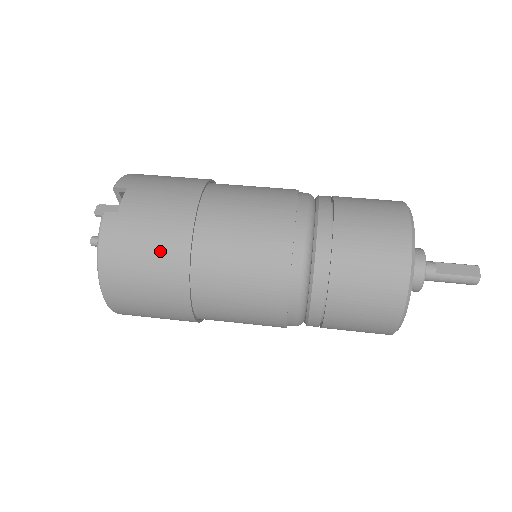
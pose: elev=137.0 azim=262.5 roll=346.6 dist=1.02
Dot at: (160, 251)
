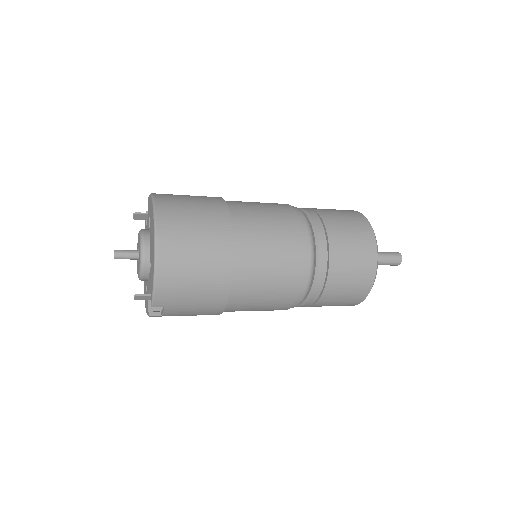
Dot at: (199, 196)
